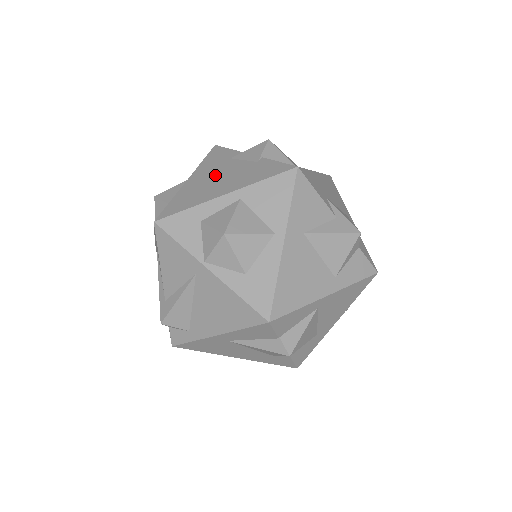
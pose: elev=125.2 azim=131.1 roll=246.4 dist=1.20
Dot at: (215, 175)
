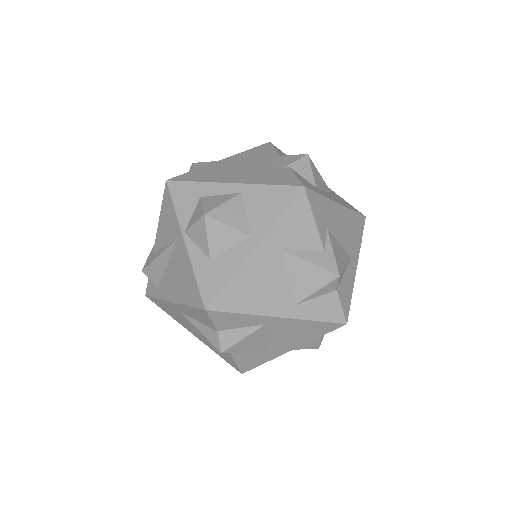
Dot at: (242, 165)
